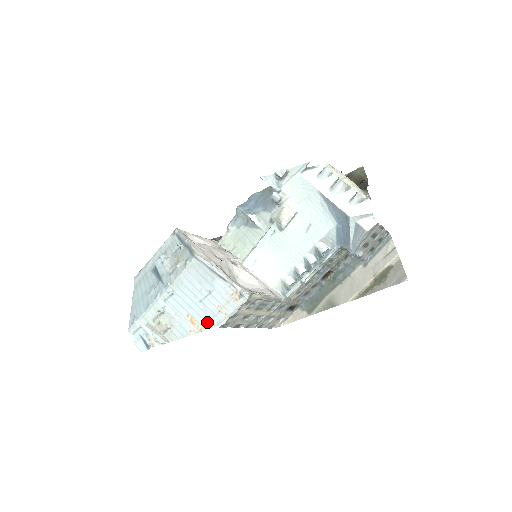
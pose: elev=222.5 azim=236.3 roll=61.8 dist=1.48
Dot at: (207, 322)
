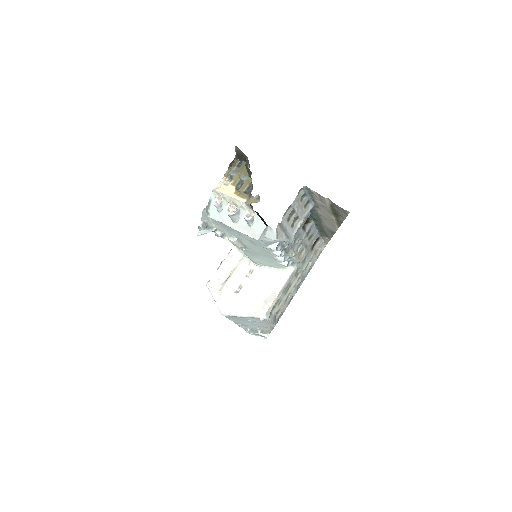
Dot at: (269, 327)
